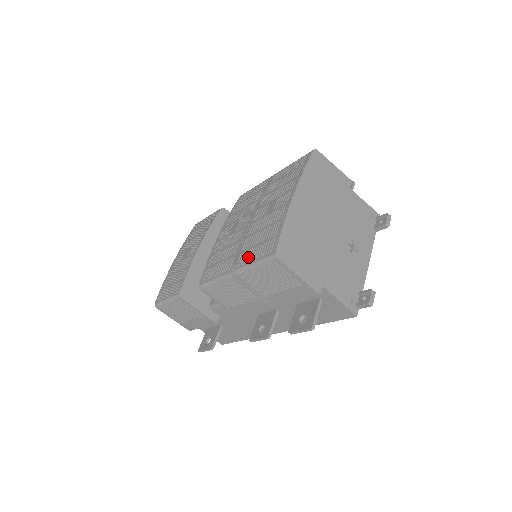
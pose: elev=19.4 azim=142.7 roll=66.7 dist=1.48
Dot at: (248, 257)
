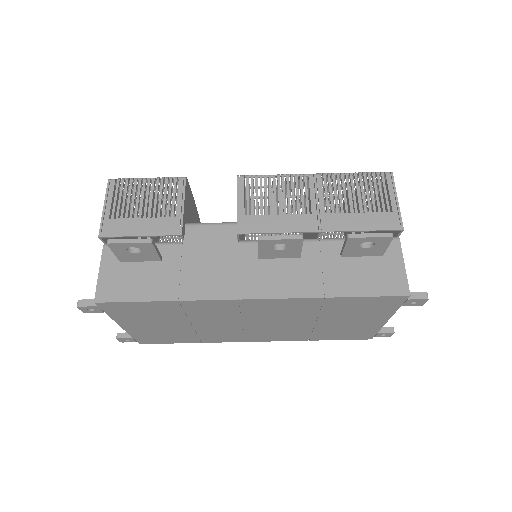
Dot at: (339, 177)
